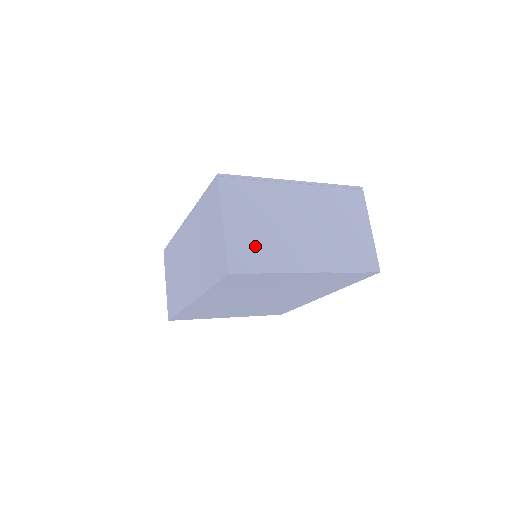
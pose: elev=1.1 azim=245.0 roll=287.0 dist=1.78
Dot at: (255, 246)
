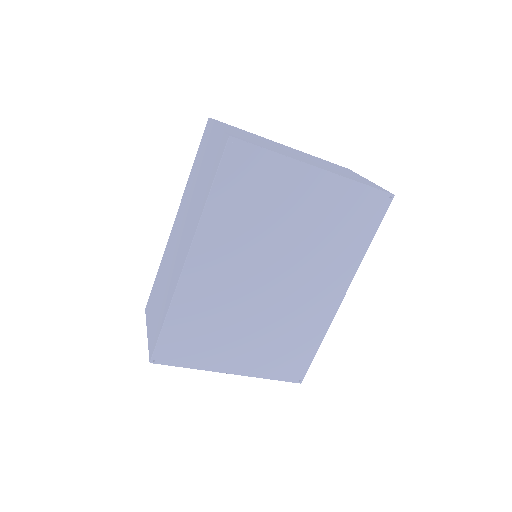
Dot at: (254, 141)
